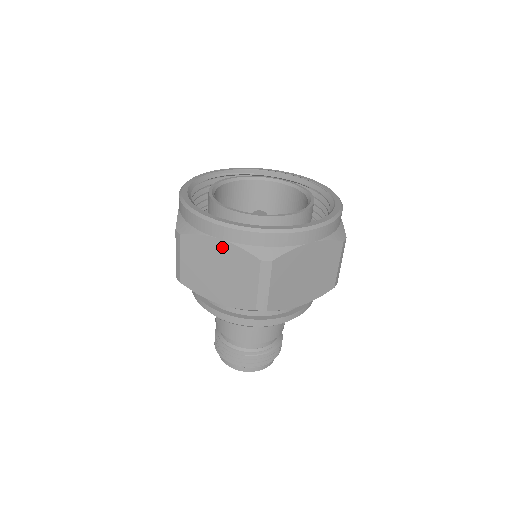
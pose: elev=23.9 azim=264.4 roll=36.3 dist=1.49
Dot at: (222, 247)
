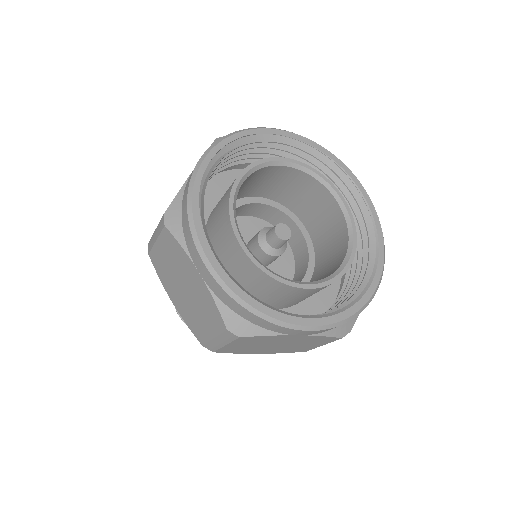
Dot at: (298, 338)
